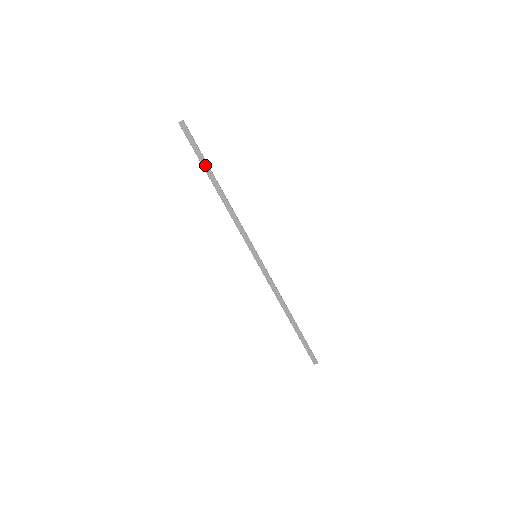
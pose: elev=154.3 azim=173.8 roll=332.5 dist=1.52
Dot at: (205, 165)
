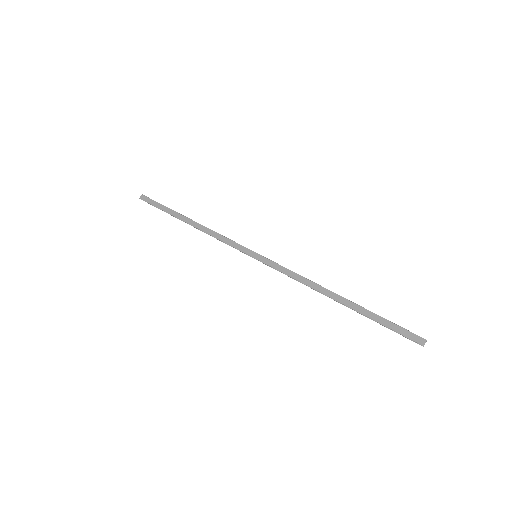
Dot at: (171, 212)
